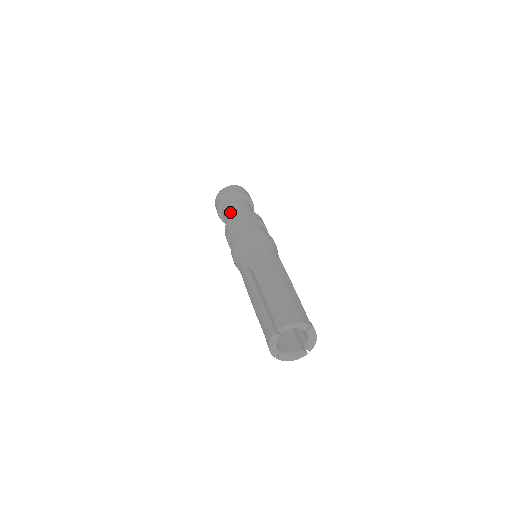
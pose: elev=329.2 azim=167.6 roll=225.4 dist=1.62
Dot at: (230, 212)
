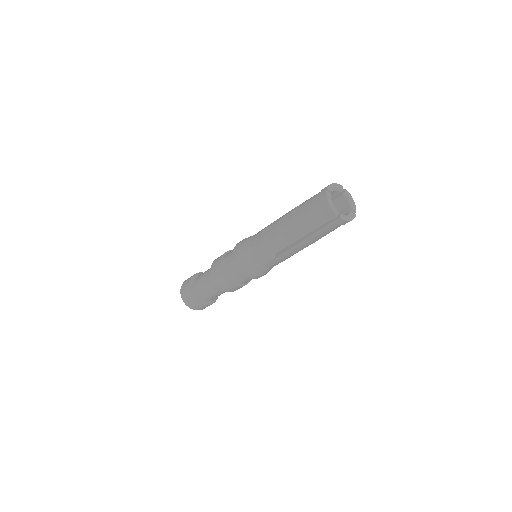
Dot at: (206, 272)
